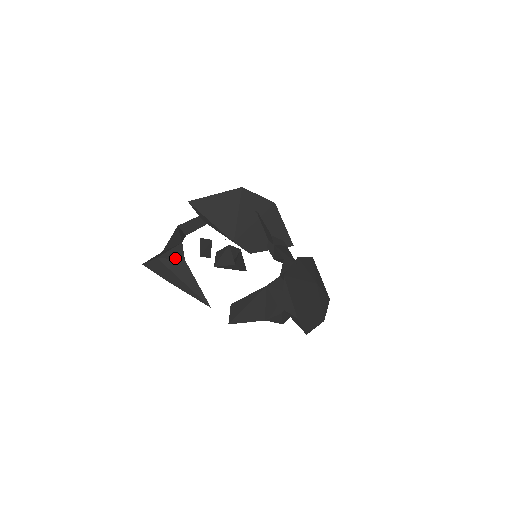
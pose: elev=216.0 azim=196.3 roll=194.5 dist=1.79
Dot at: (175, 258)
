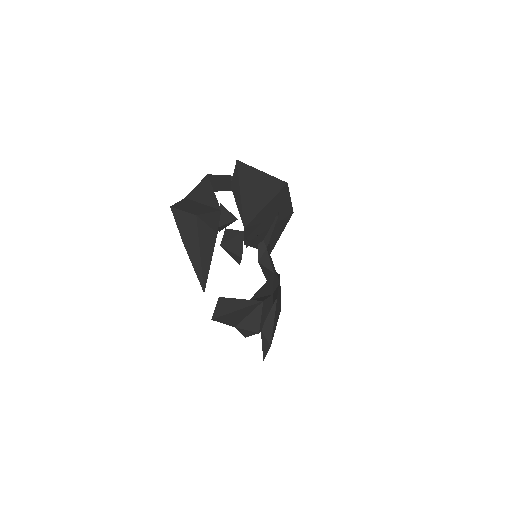
Dot at: (211, 226)
